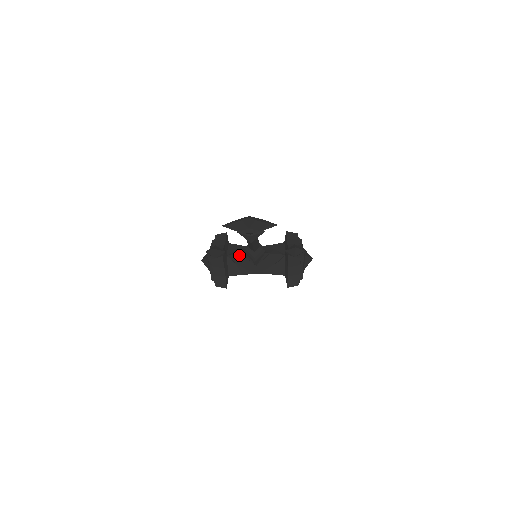
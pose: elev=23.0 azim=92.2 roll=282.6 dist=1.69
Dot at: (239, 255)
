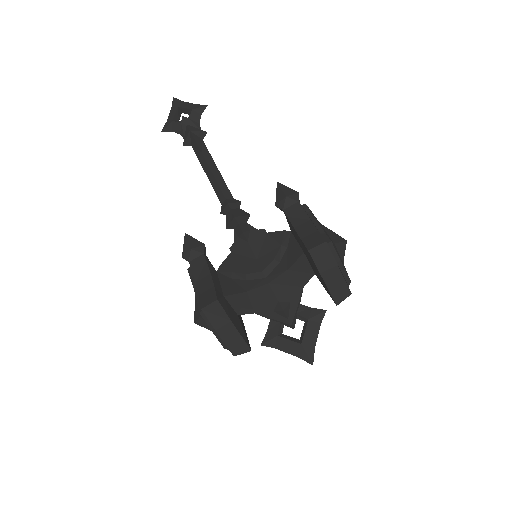
Dot at: (230, 256)
